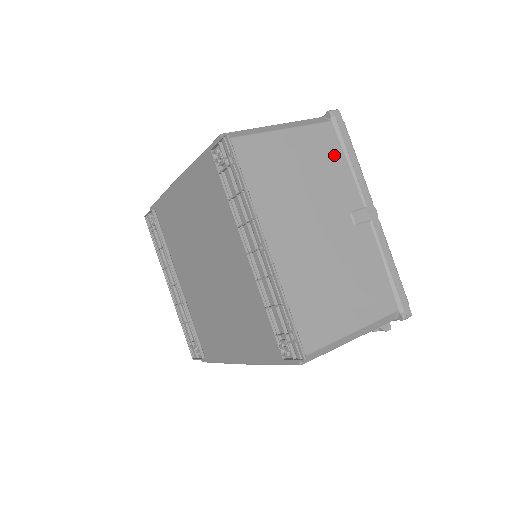
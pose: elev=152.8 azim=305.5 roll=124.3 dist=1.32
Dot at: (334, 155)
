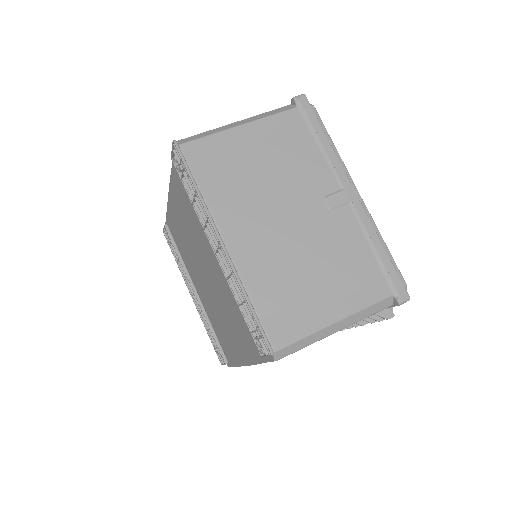
Dot at: (301, 141)
